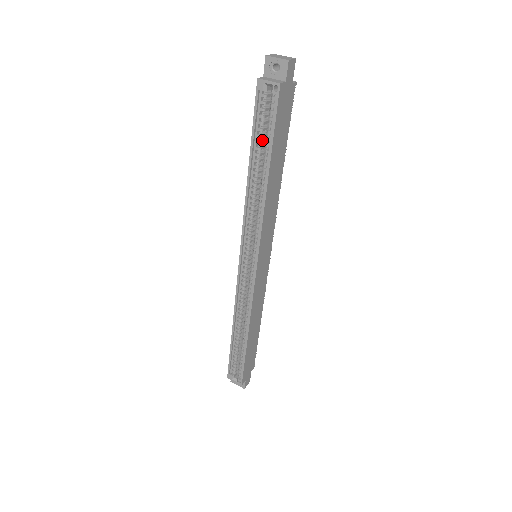
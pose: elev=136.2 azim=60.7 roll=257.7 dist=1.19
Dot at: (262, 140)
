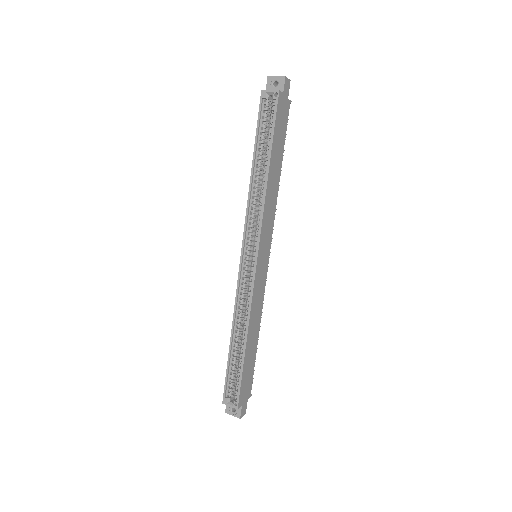
Dot at: (264, 140)
